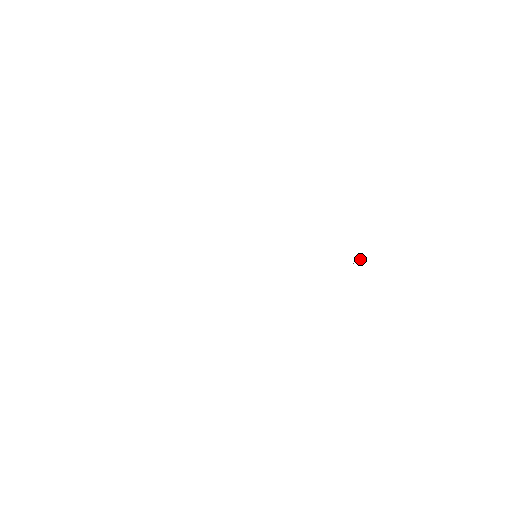
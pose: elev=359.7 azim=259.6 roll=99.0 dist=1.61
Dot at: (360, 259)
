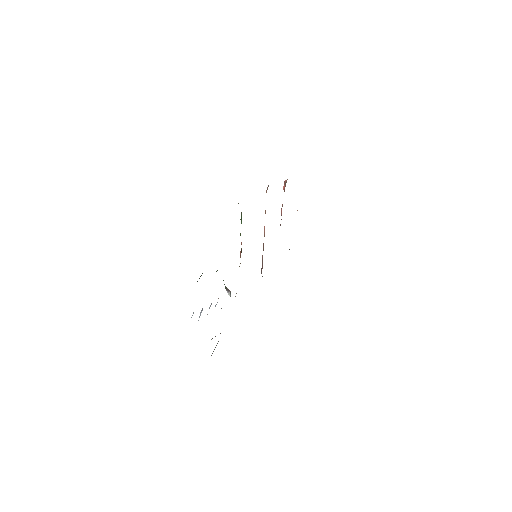
Dot at: occluded
